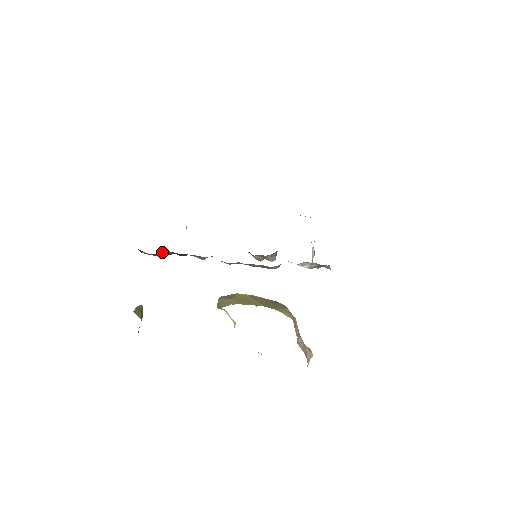
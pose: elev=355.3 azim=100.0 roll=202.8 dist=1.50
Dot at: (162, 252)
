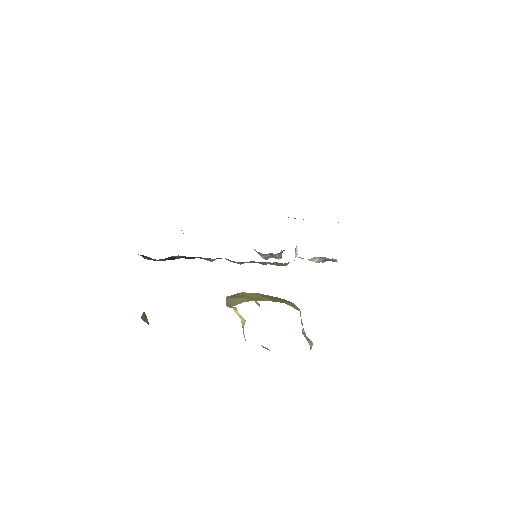
Dot at: (170, 257)
